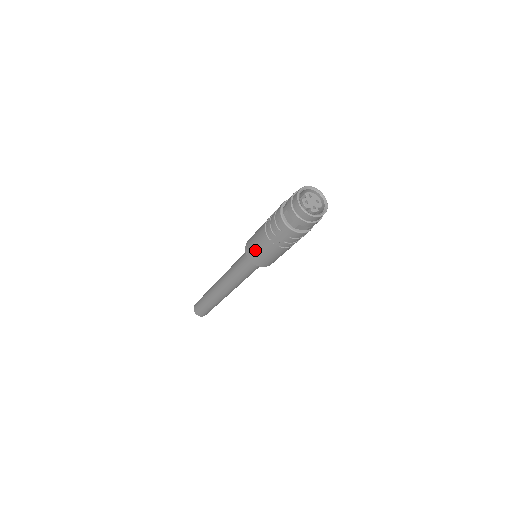
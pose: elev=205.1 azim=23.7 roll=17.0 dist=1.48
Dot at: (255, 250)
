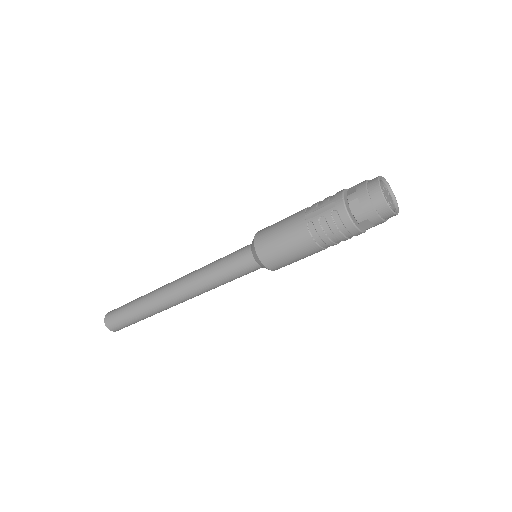
Dot at: (274, 225)
